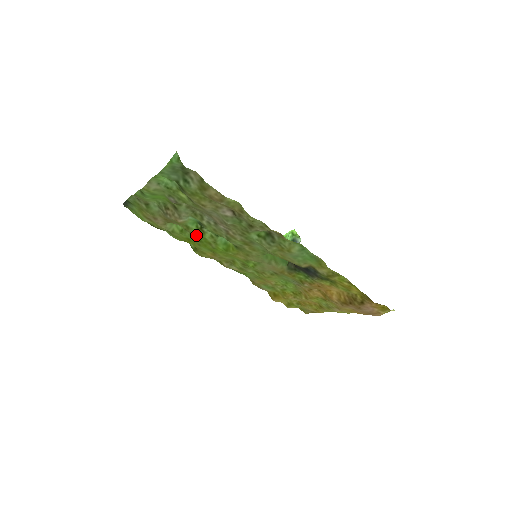
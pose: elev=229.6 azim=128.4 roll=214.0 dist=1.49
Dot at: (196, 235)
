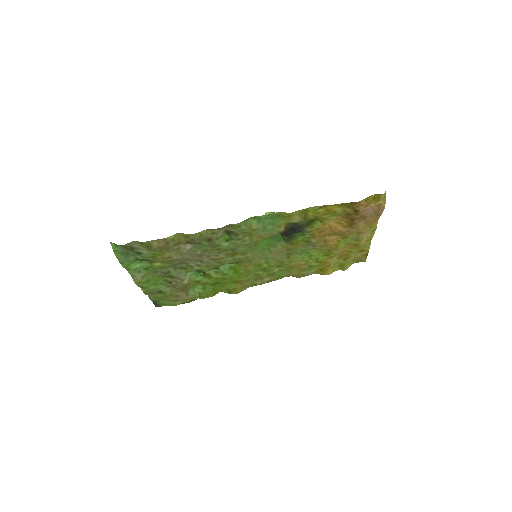
Dot at: (210, 282)
